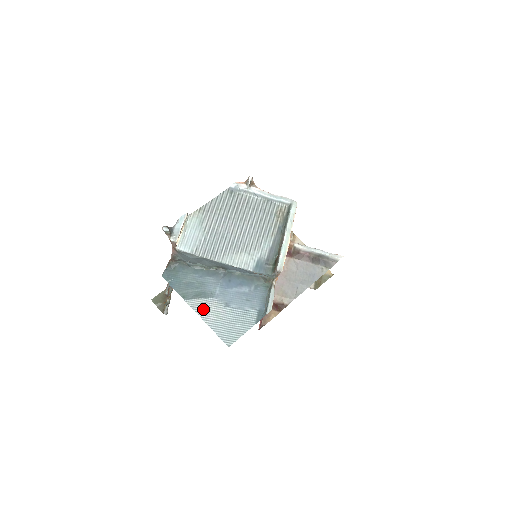
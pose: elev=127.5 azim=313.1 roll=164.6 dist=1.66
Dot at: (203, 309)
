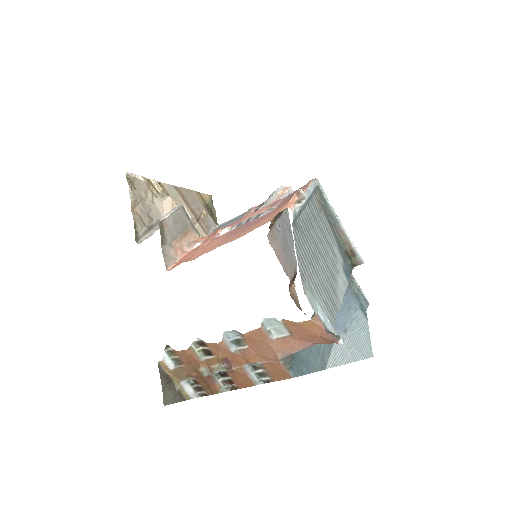
Dot at: (341, 356)
